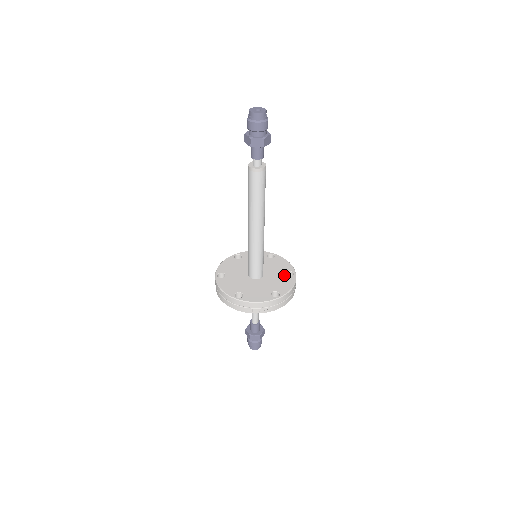
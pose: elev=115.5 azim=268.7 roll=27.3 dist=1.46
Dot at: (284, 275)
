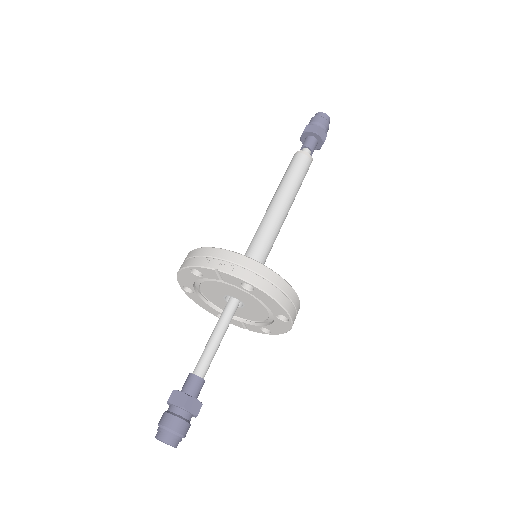
Dot at: occluded
